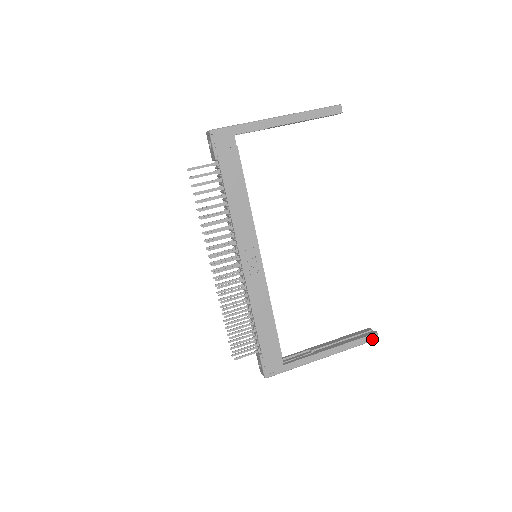
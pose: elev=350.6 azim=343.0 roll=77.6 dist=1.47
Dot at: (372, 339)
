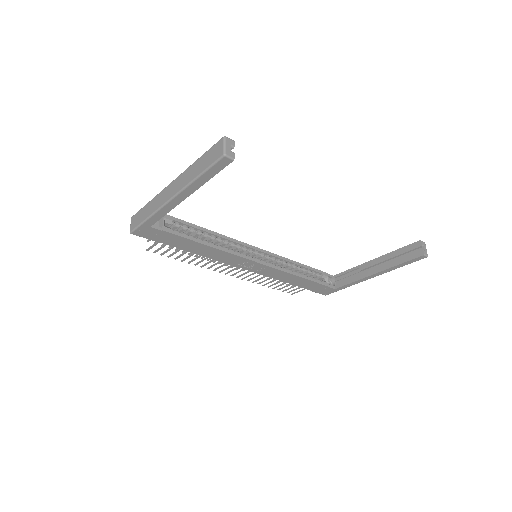
Dot at: (420, 259)
